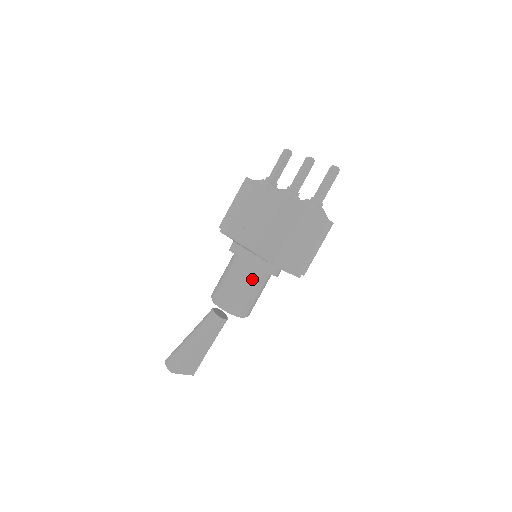
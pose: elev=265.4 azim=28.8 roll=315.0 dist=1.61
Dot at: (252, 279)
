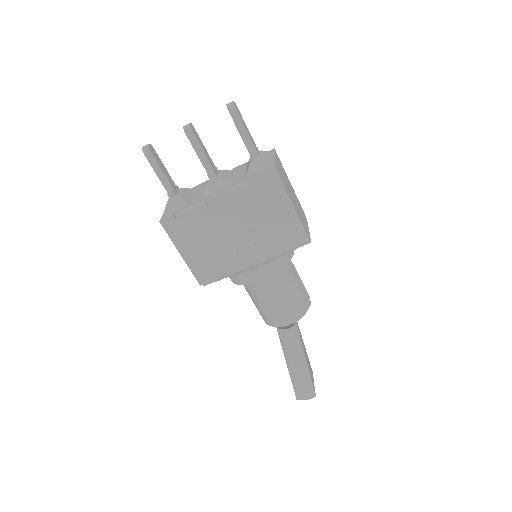
Dot at: (290, 273)
